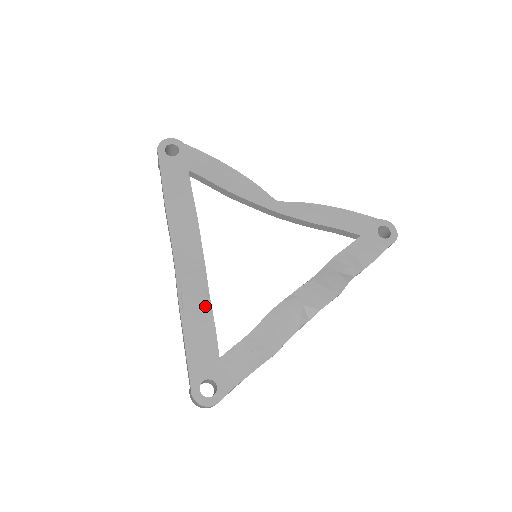
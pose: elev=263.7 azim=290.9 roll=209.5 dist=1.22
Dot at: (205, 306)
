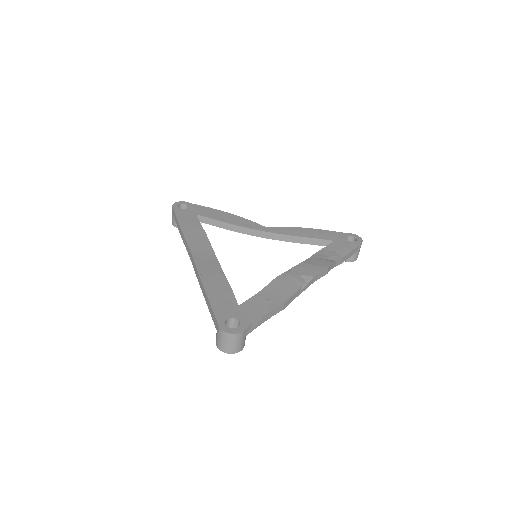
Dot at: (221, 278)
